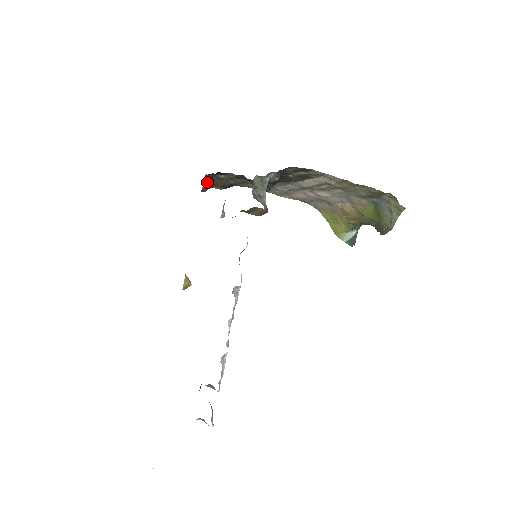
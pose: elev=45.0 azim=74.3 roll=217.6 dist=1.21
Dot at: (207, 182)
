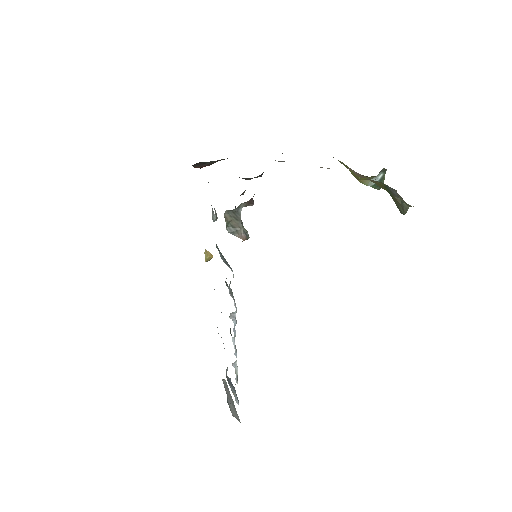
Dot at: (197, 167)
